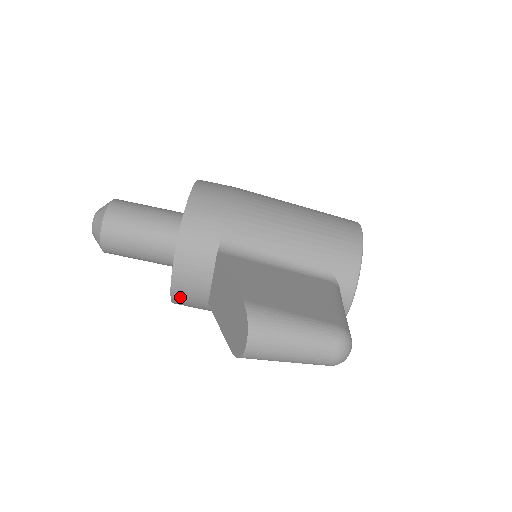
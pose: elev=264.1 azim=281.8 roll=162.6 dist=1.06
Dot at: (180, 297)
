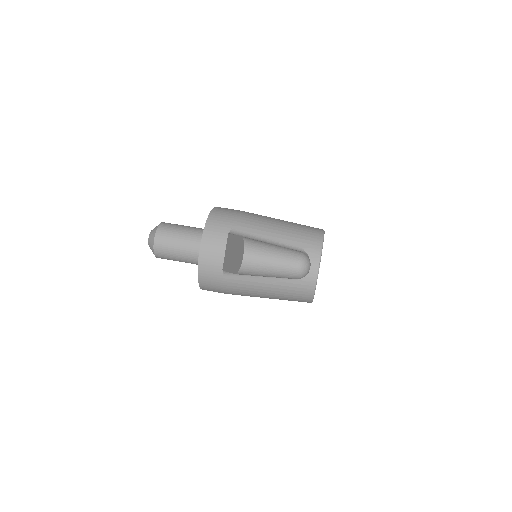
Dot at: (204, 272)
